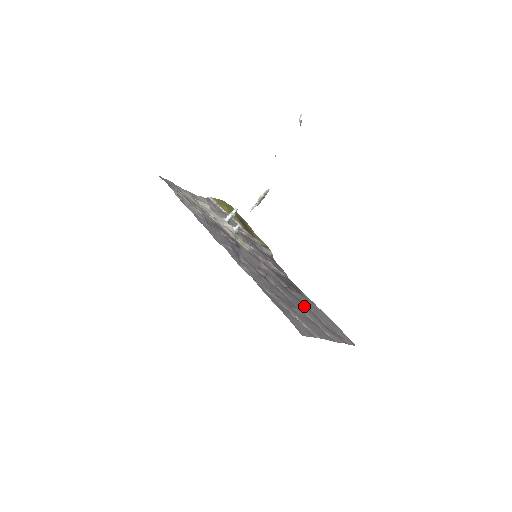
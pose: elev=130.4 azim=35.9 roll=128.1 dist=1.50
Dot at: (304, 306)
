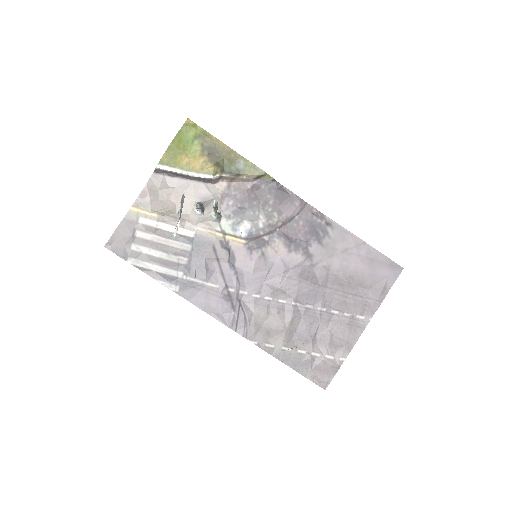
Dot at: (329, 289)
